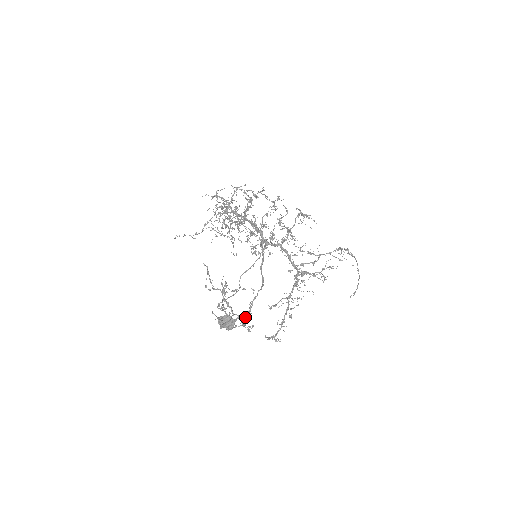
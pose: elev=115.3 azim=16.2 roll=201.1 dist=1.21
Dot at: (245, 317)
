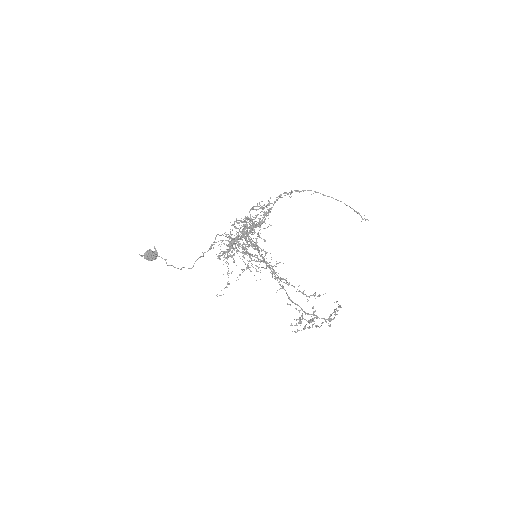
Dot at: occluded
